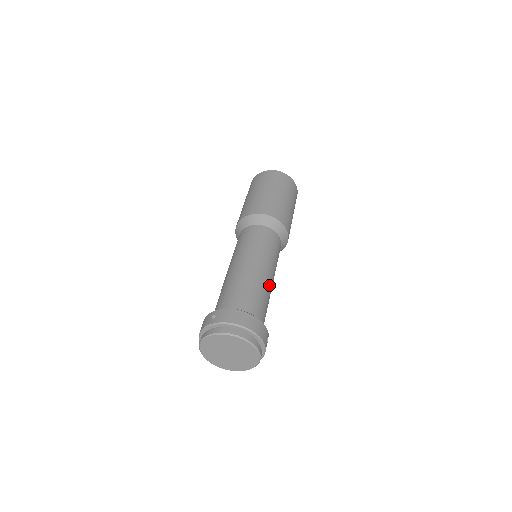
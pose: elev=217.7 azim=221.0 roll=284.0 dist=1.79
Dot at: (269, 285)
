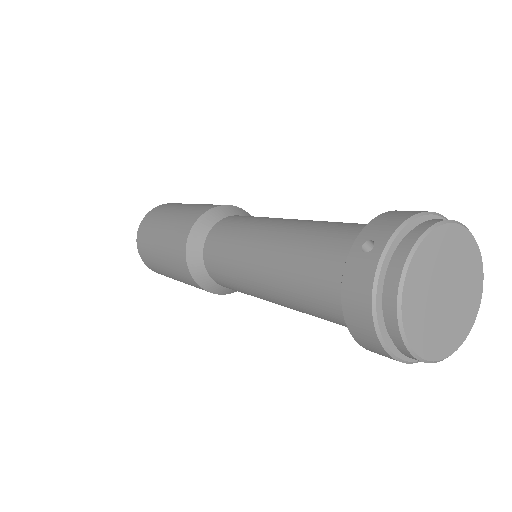
Dot at: occluded
